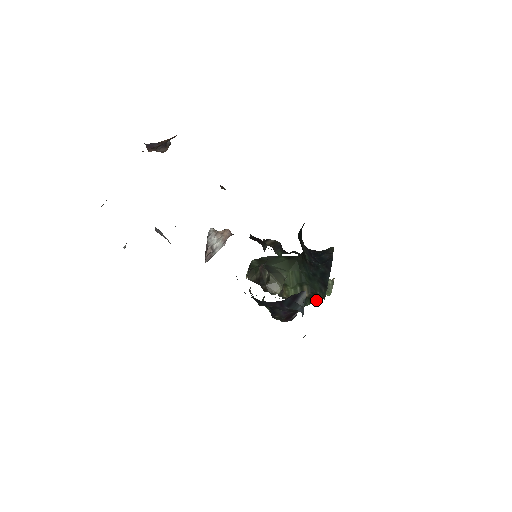
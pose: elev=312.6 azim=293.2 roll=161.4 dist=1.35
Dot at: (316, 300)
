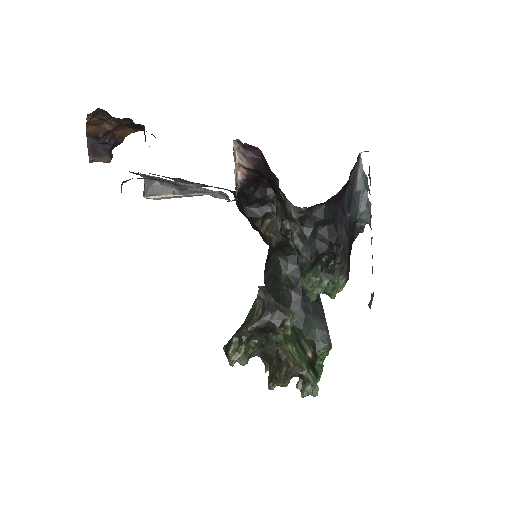
Dot at: (319, 370)
